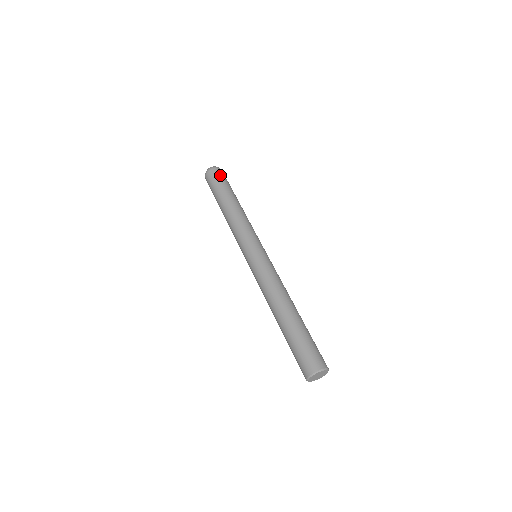
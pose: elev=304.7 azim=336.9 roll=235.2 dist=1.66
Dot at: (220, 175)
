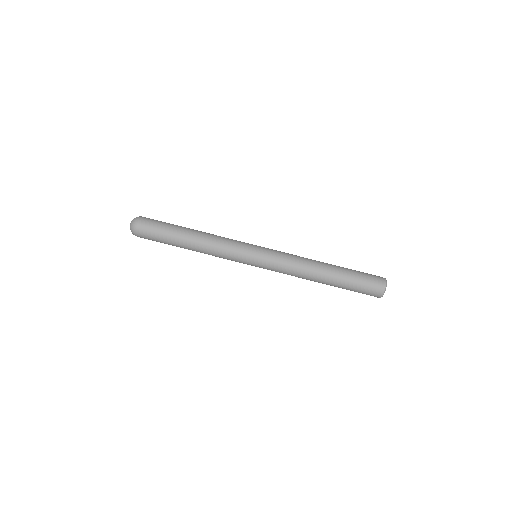
Dot at: (152, 220)
